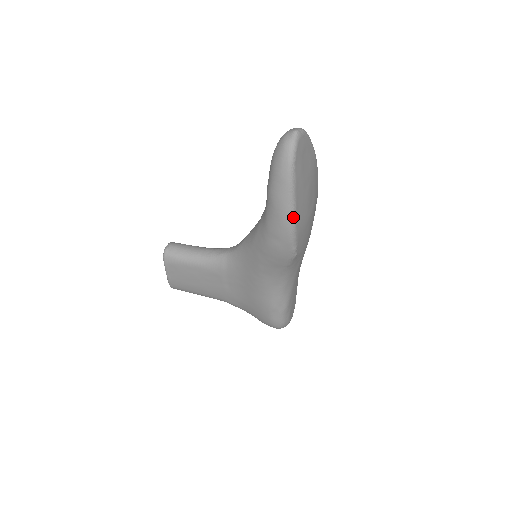
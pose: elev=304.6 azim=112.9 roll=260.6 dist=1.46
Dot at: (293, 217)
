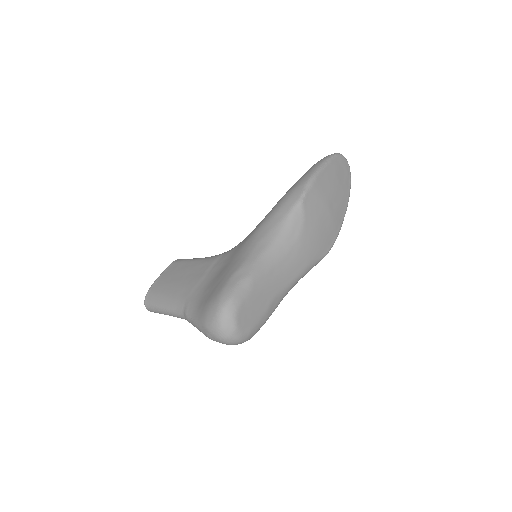
Dot at: (319, 170)
